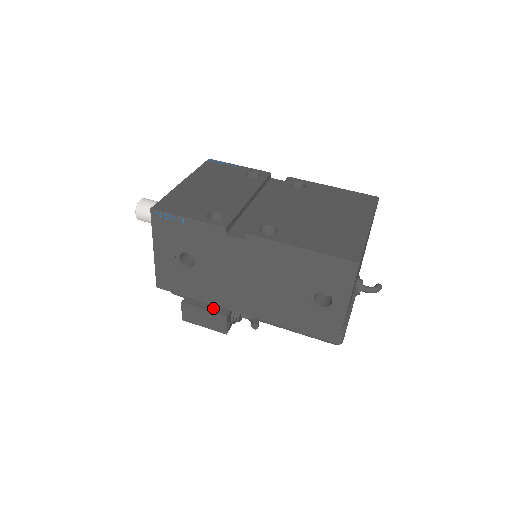
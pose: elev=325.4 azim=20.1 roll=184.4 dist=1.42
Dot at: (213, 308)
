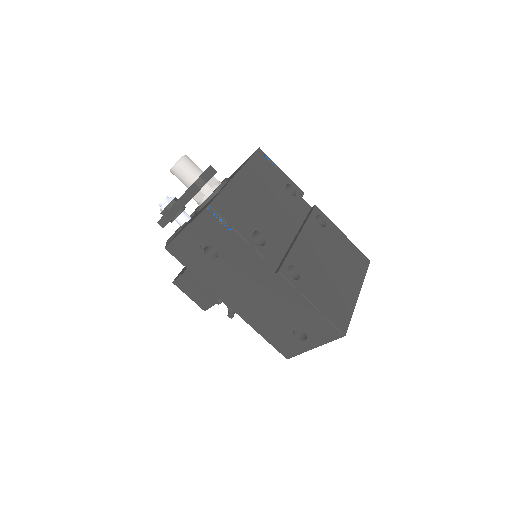
Dot at: (207, 290)
